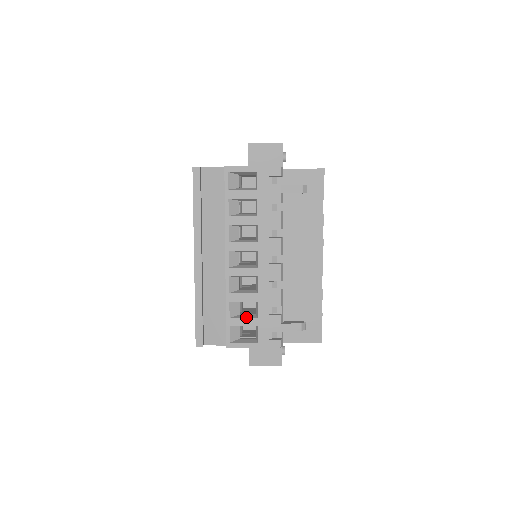
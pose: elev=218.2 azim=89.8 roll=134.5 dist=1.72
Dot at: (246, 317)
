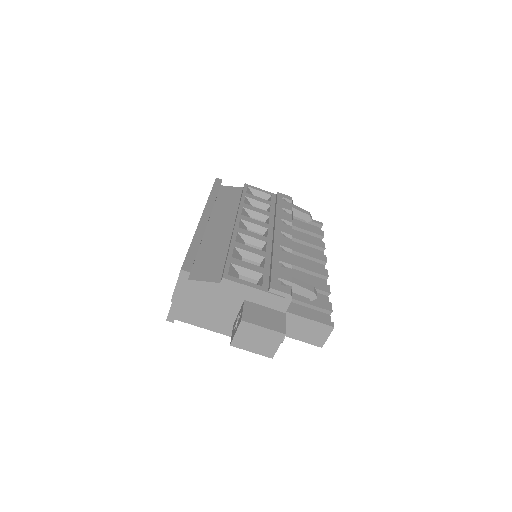
Dot at: (250, 264)
